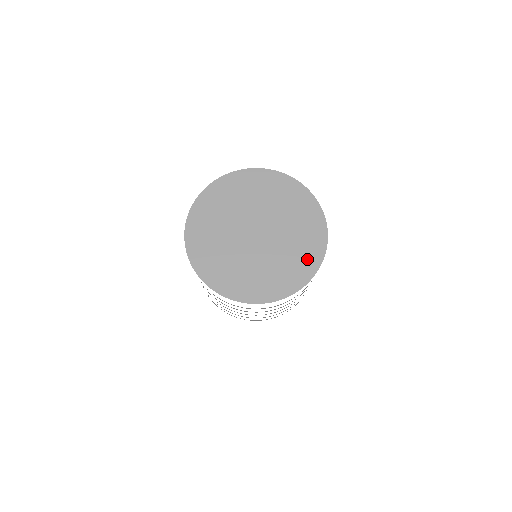
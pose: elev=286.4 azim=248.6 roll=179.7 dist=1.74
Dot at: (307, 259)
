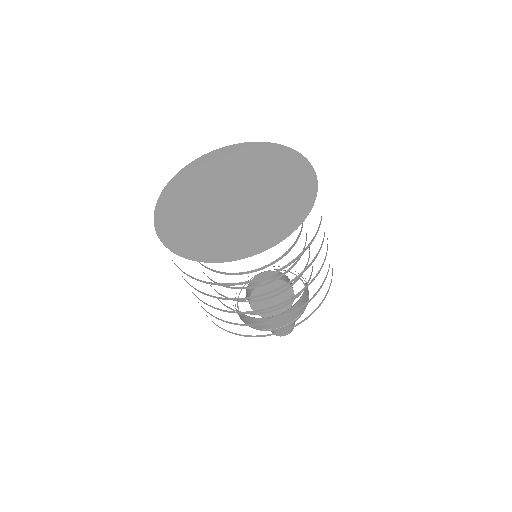
Dot at: (299, 194)
